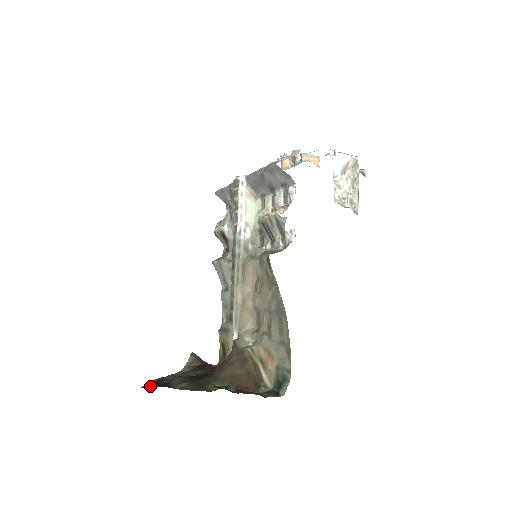
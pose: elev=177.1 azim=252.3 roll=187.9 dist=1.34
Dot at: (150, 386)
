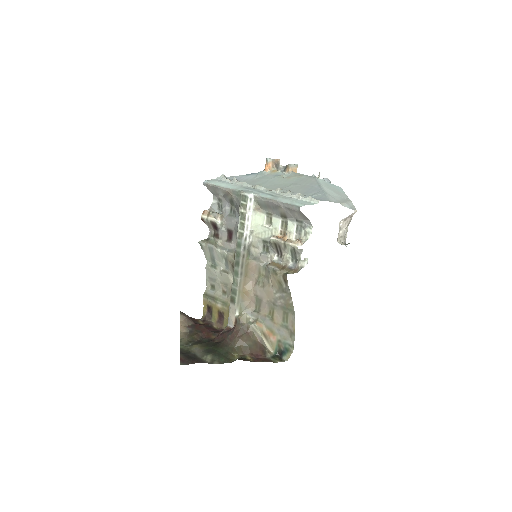
Dot at: (186, 363)
